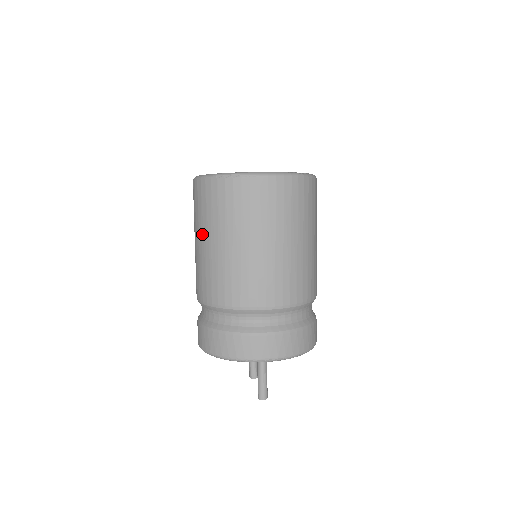
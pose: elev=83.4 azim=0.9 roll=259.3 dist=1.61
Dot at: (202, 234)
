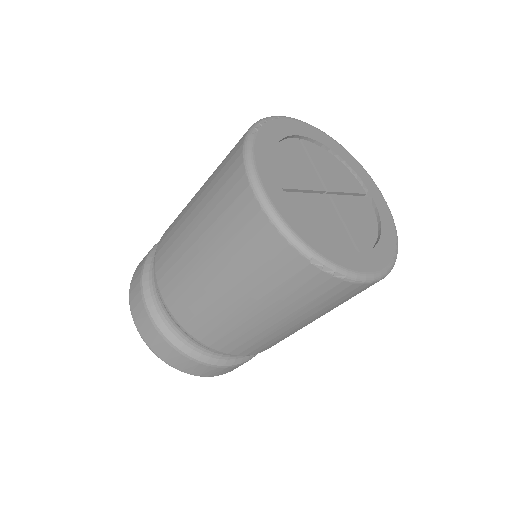
Dot at: (227, 279)
